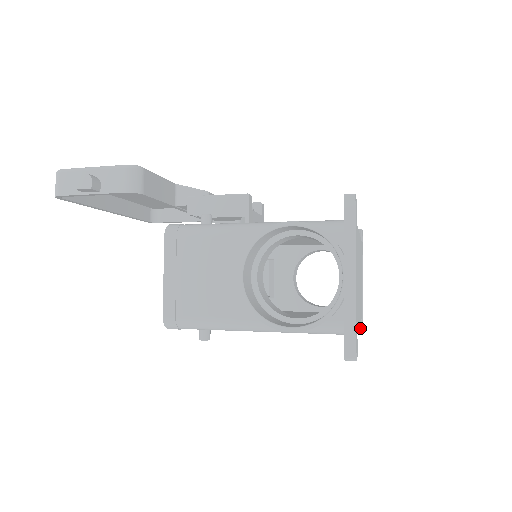
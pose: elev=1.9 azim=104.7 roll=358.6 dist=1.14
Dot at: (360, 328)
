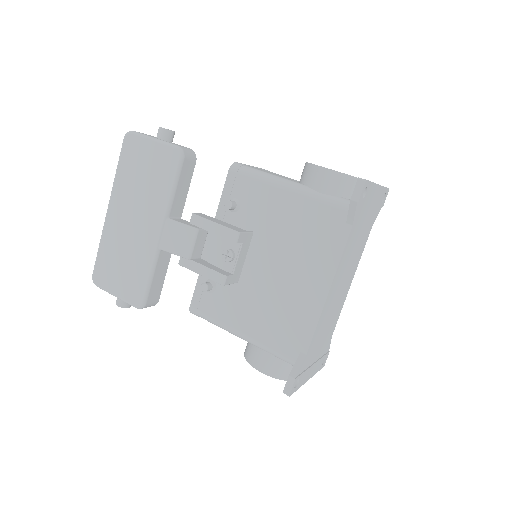
Dot at: (380, 207)
